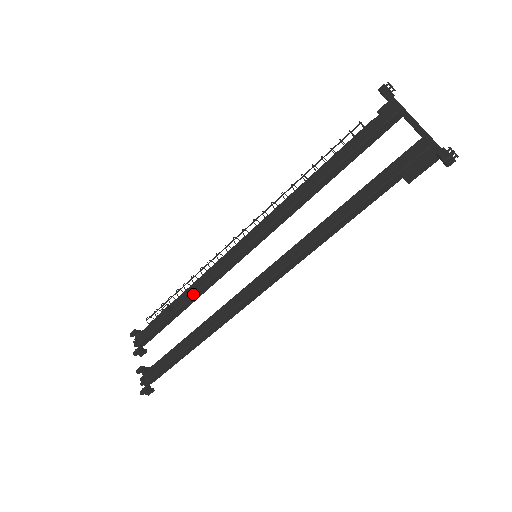
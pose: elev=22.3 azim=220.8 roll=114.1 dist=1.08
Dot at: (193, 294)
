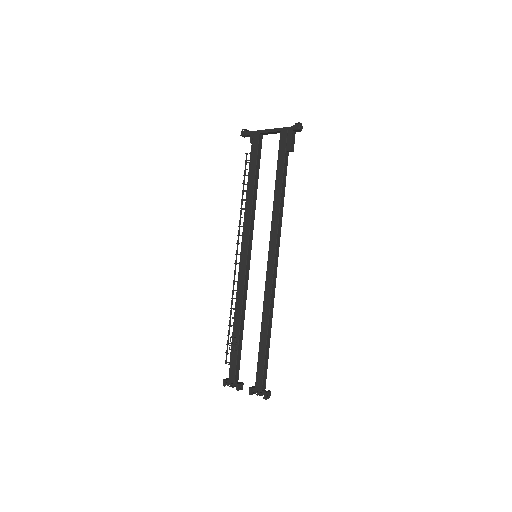
Dot at: (241, 314)
